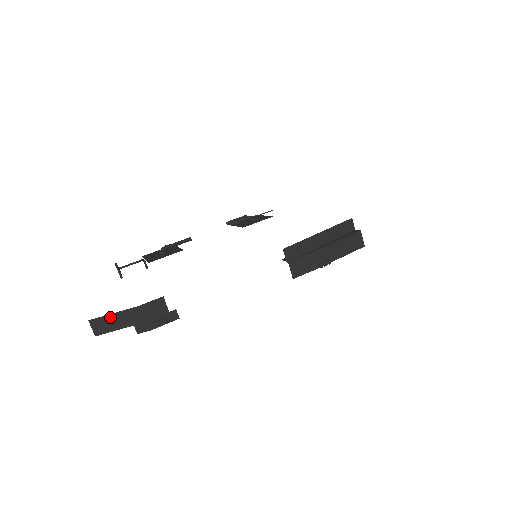
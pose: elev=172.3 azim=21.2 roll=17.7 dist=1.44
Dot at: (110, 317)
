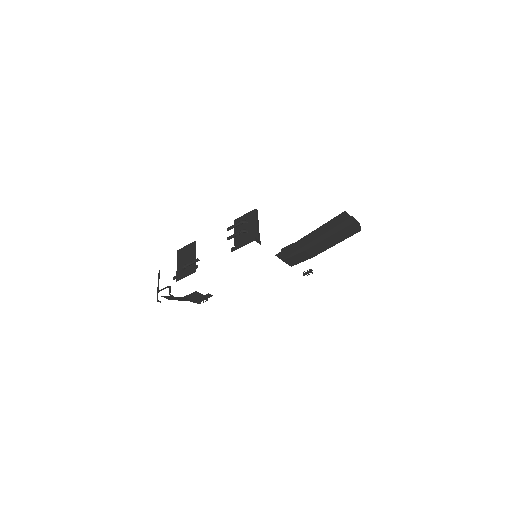
Dot at: (171, 297)
